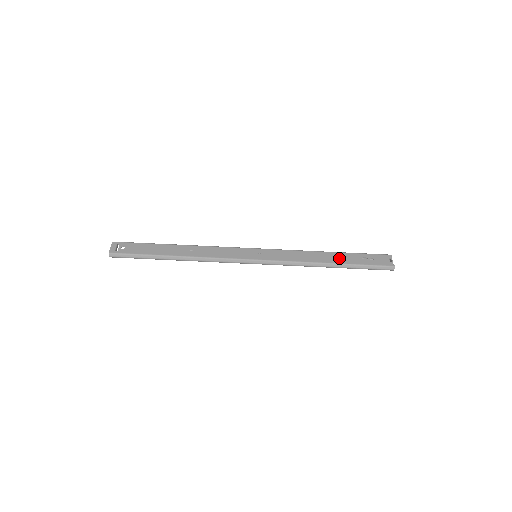
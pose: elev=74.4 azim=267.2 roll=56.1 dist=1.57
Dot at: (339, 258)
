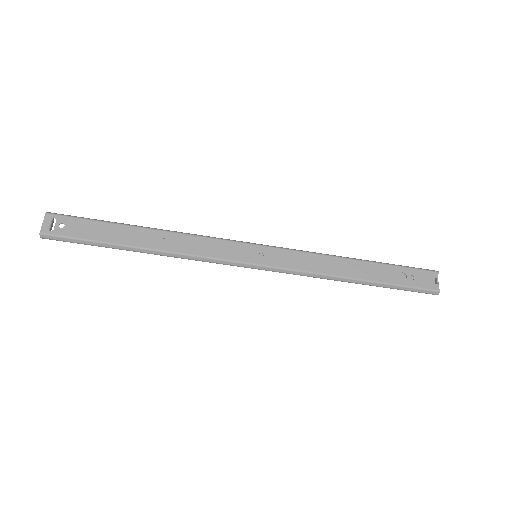
Dot at: (369, 271)
